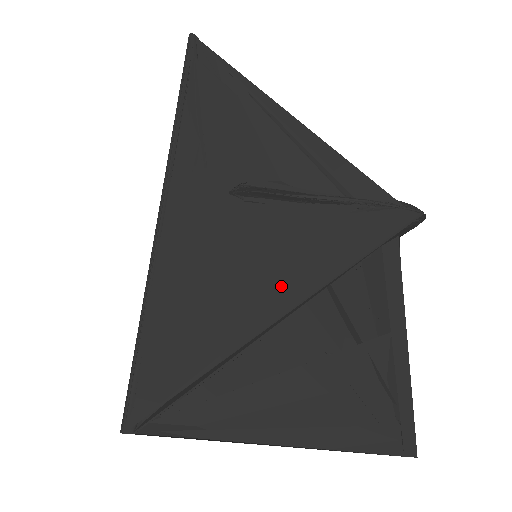
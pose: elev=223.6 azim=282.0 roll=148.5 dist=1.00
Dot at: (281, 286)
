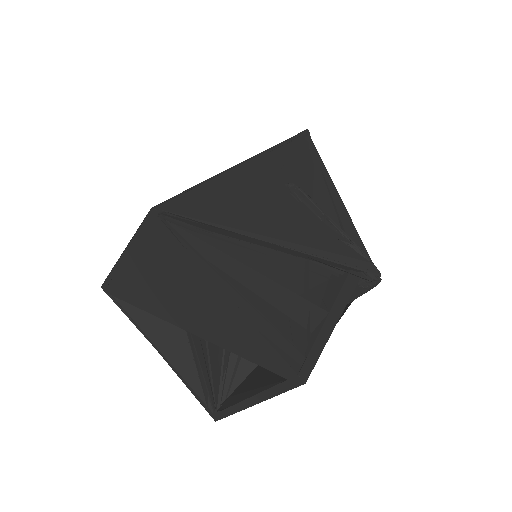
Dot at: (287, 234)
